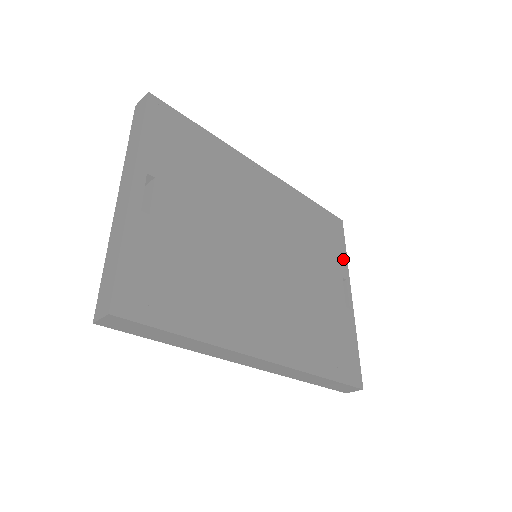
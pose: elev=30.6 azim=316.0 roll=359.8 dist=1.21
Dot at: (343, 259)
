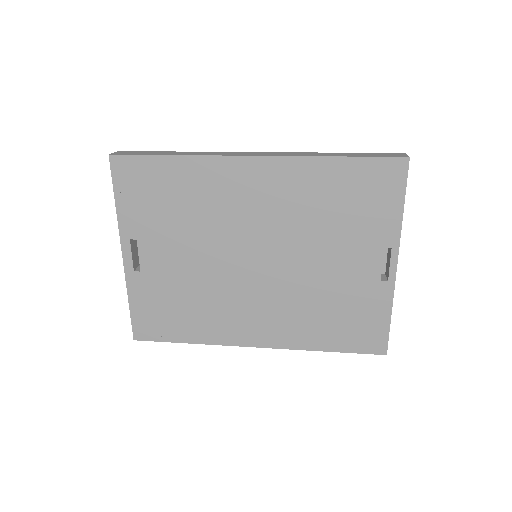
Dot at: (393, 221)
